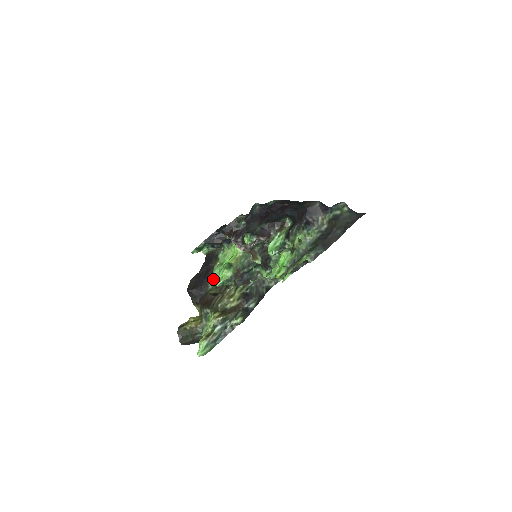
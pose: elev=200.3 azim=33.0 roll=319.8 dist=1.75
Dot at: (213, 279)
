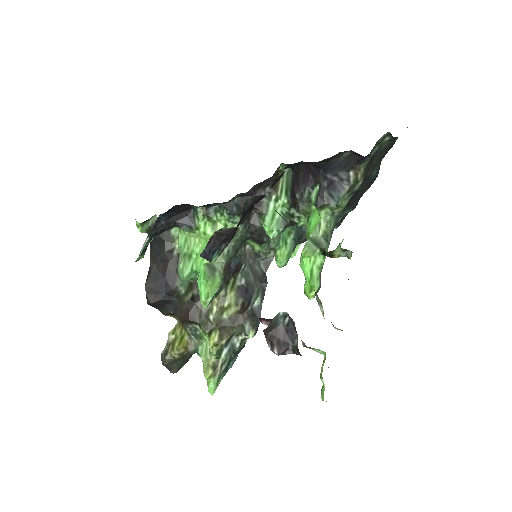
Dot at: (182, 278)
